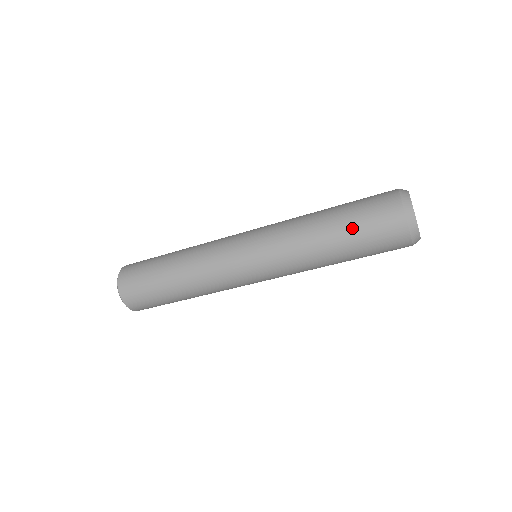
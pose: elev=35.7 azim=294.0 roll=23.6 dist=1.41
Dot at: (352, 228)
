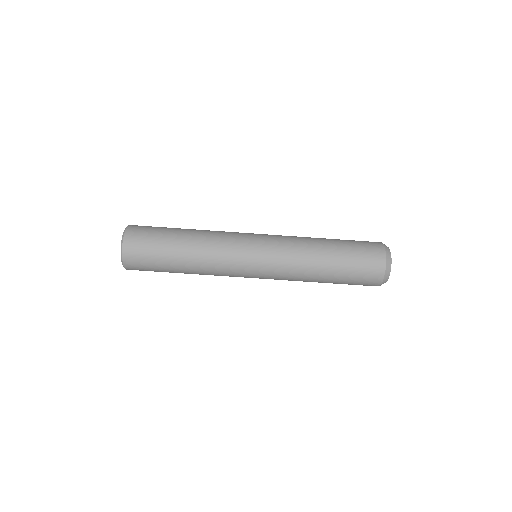
Dot at: (347, 260)
